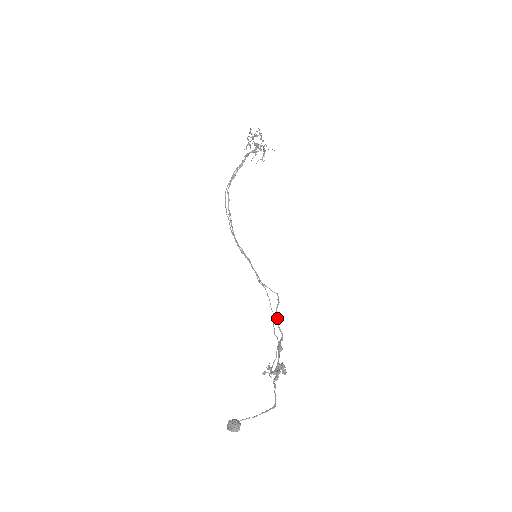
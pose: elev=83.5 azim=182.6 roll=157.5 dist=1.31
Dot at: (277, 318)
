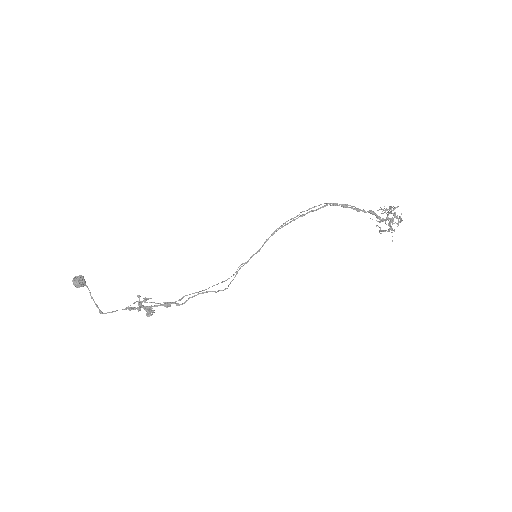
Dot at: (198, 294)
